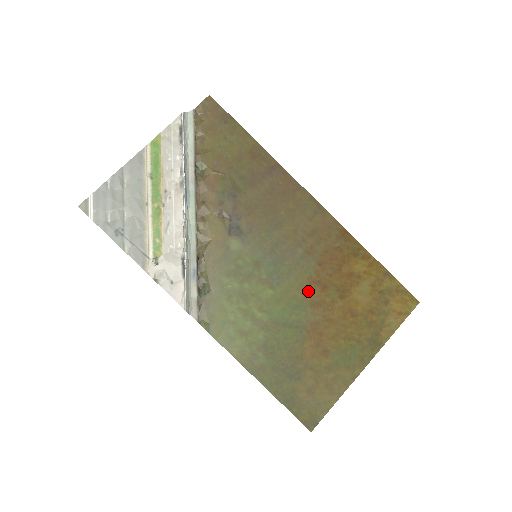
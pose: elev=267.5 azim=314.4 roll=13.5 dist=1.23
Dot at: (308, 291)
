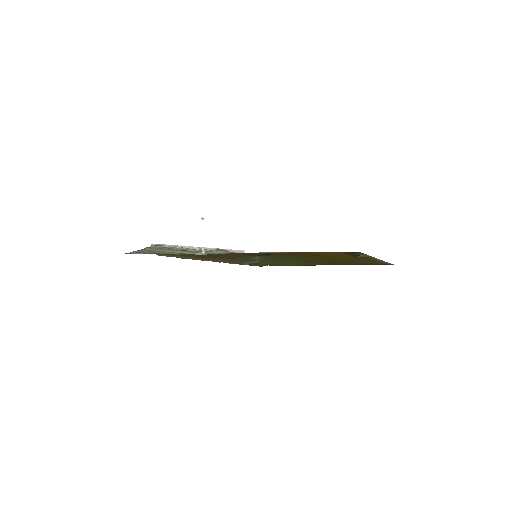
Dot at: (302, 257)
